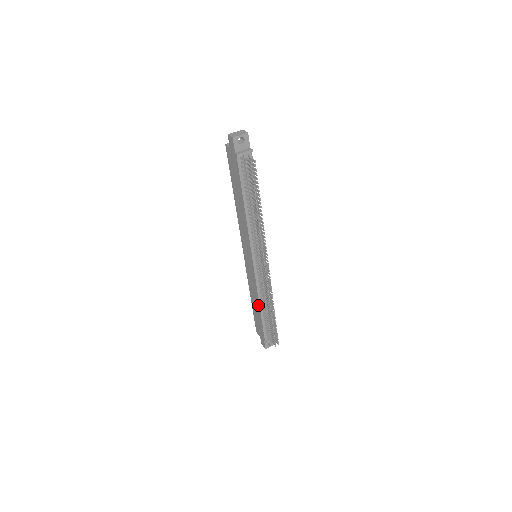
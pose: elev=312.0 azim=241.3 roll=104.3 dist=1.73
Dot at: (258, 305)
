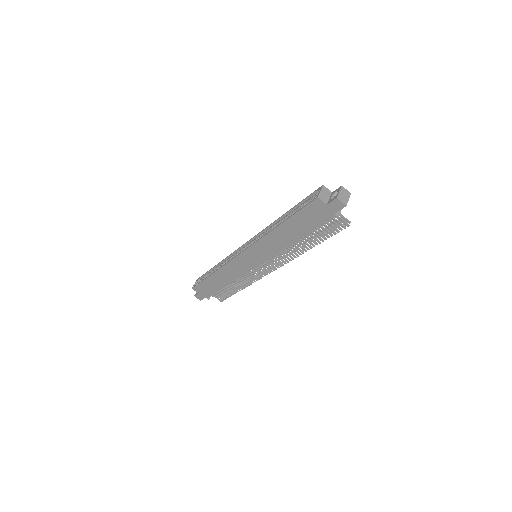
Dot at: (227, 283)
